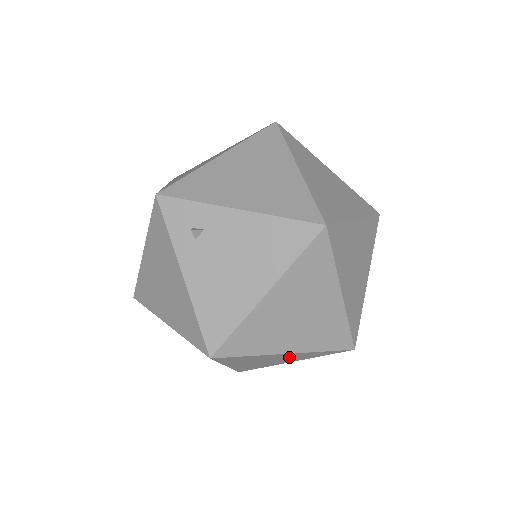
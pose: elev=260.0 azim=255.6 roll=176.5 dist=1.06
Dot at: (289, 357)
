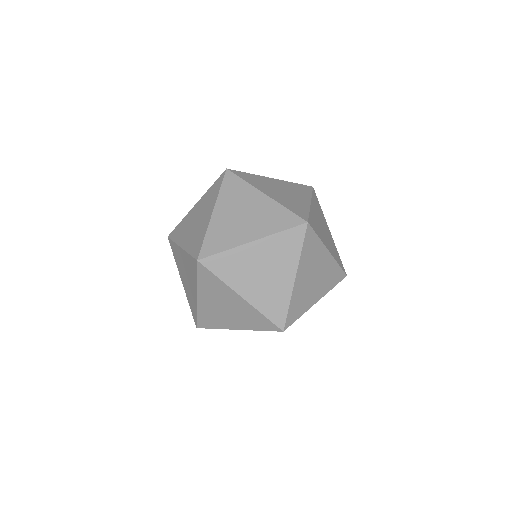
Dot at: (260, 213)
